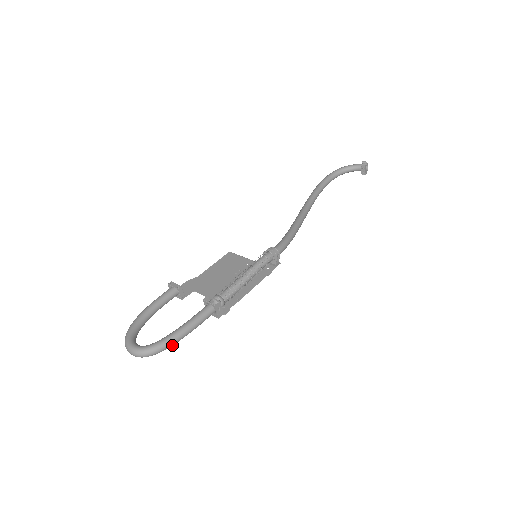
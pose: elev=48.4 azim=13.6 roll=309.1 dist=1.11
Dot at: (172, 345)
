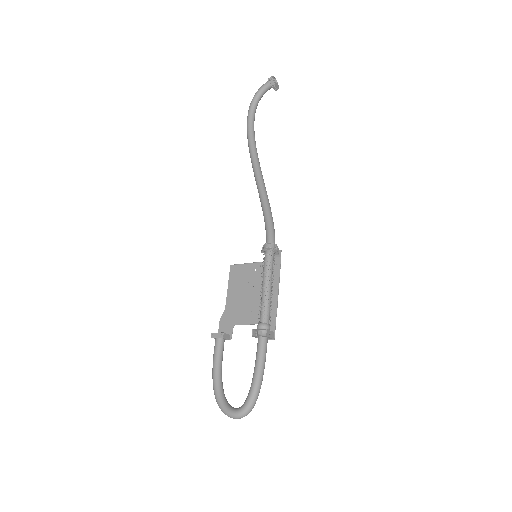
Dot at: occluded
